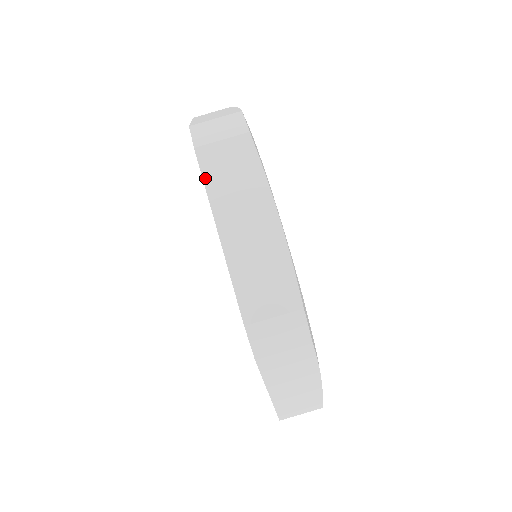
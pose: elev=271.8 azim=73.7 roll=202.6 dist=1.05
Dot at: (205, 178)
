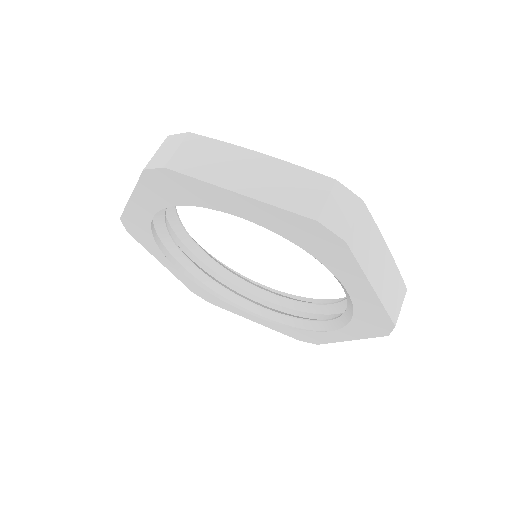
Dot at: (191, 175)
